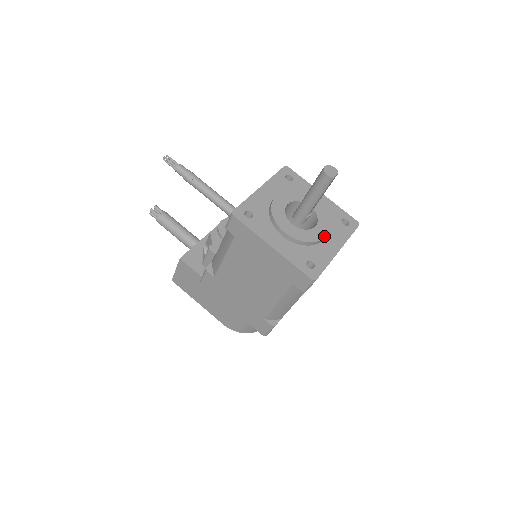
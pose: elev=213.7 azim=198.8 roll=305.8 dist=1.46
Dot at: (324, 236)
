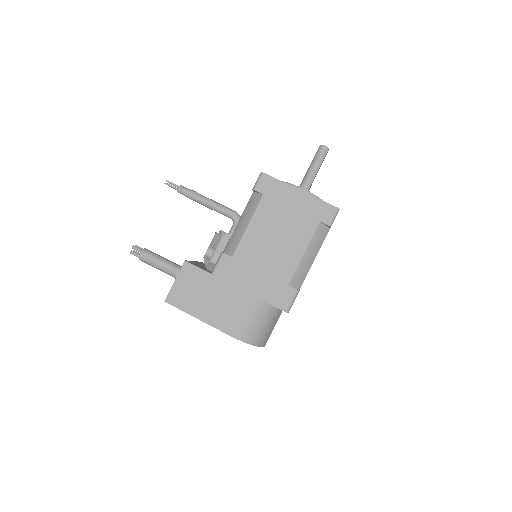
Dot at: occluded
